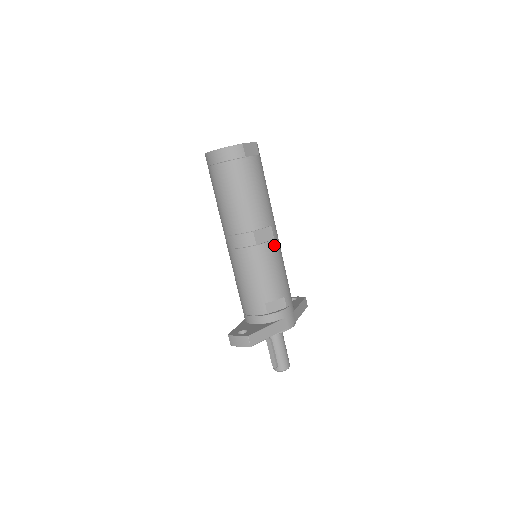
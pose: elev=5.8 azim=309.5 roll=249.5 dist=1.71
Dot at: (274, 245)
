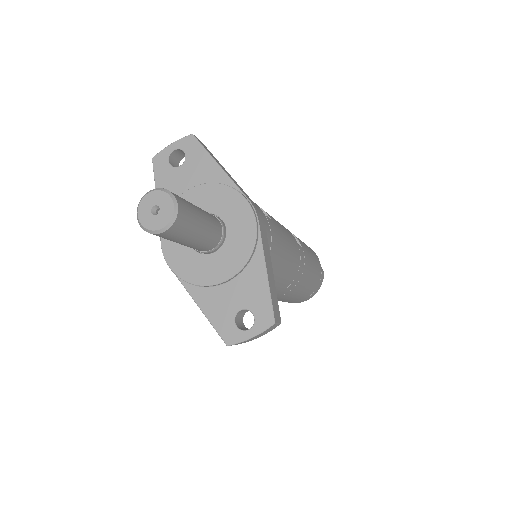
Dot at: (294, 240)
